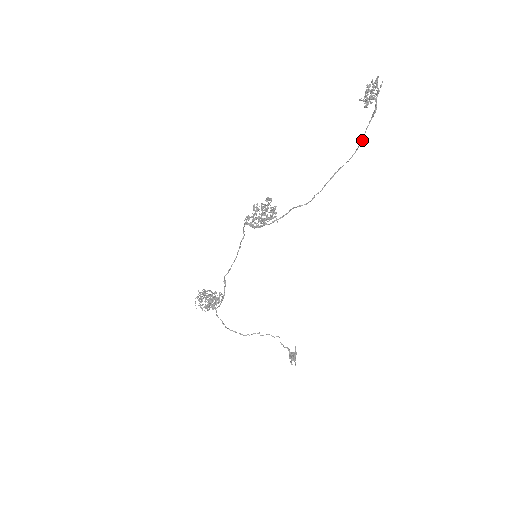
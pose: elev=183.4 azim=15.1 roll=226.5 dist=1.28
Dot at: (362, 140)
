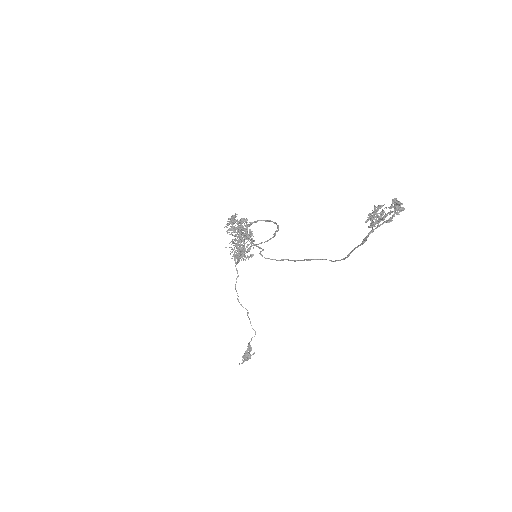
Dot at: (347, 255)
